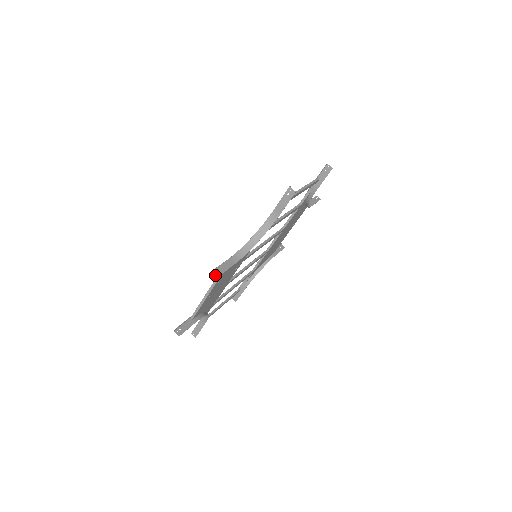
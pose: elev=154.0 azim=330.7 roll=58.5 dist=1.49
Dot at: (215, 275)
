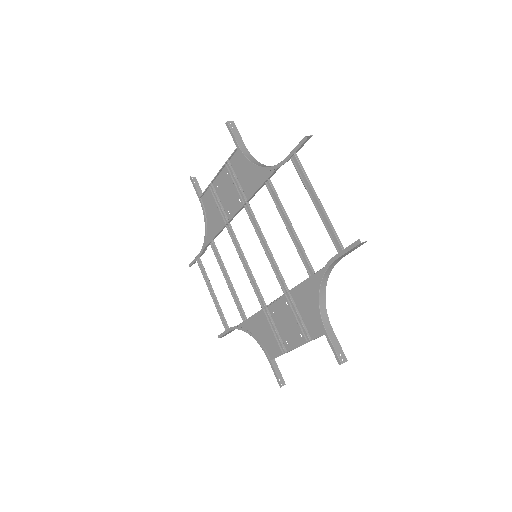
Dot at: occluded
